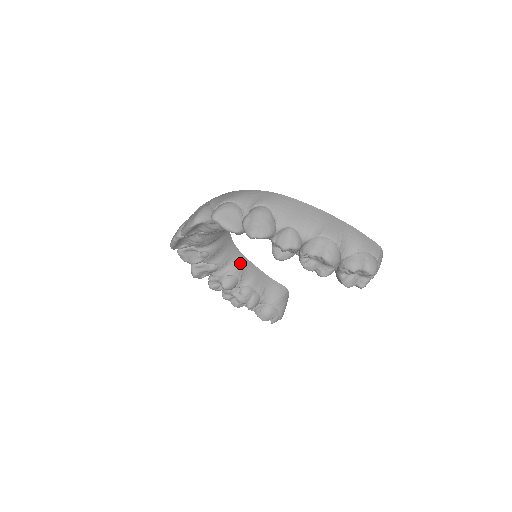
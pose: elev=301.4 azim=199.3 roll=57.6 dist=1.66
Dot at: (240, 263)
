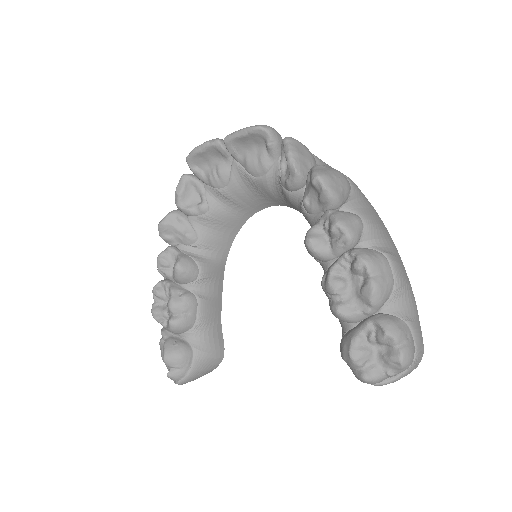
Dot at: (216, 267)
